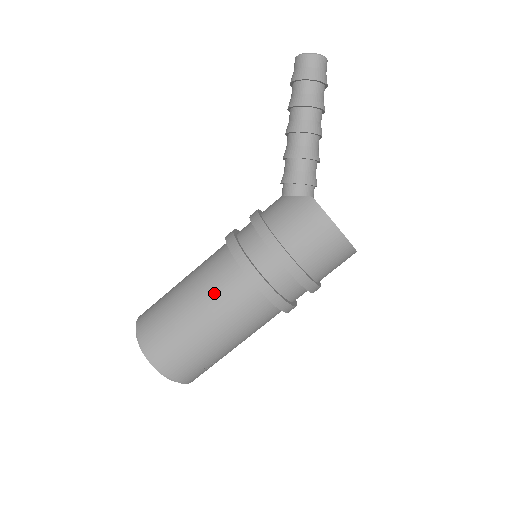
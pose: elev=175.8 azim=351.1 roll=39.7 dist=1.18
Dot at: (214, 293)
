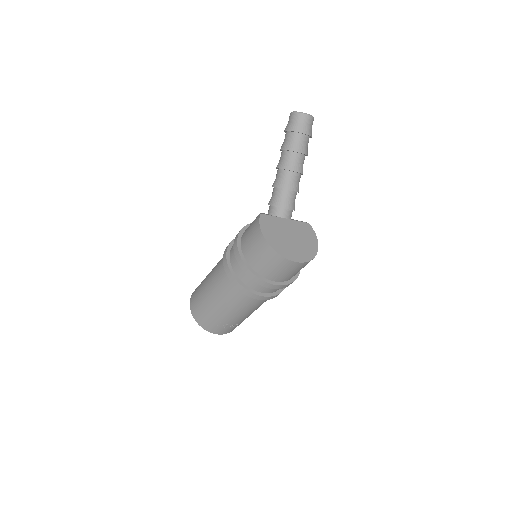
Dot at: (215, 271)
